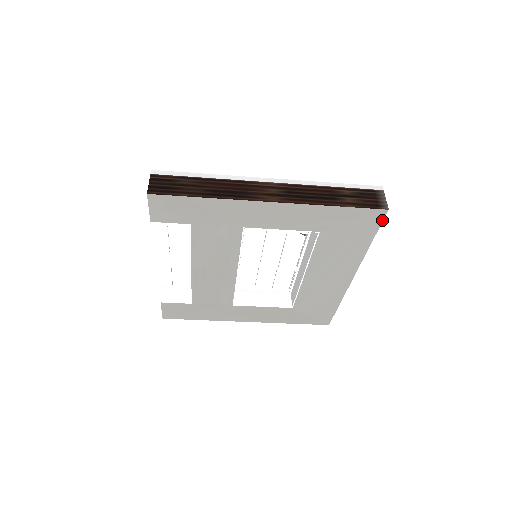
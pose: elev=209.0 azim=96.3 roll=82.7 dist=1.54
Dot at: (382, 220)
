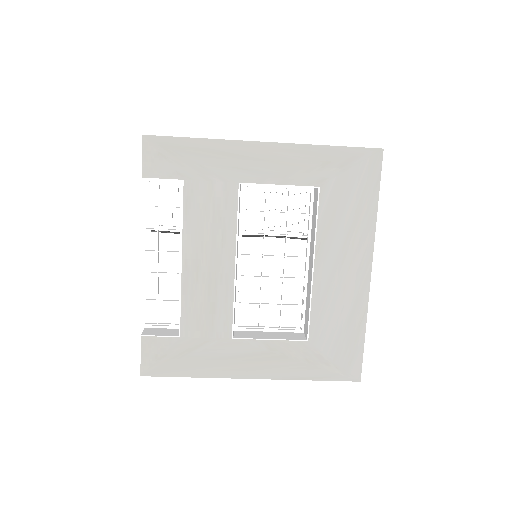
Dot at: (381, 165)
